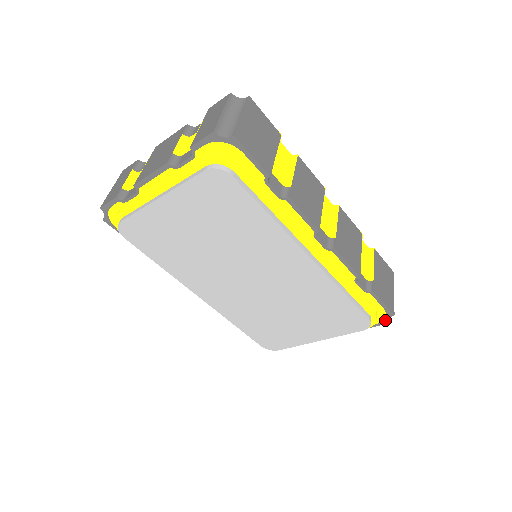
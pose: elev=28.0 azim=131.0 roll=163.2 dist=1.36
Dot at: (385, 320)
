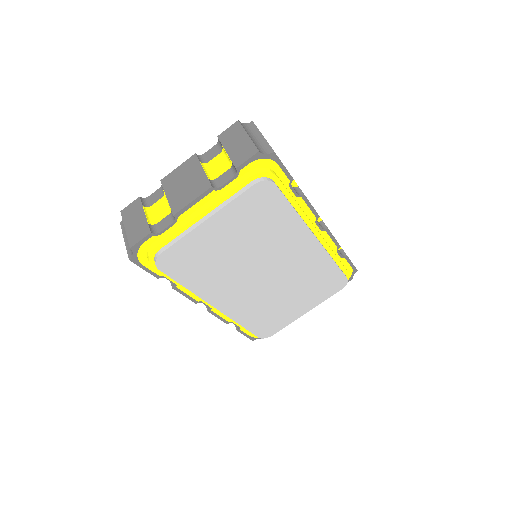
Dot at: (351, 277)
